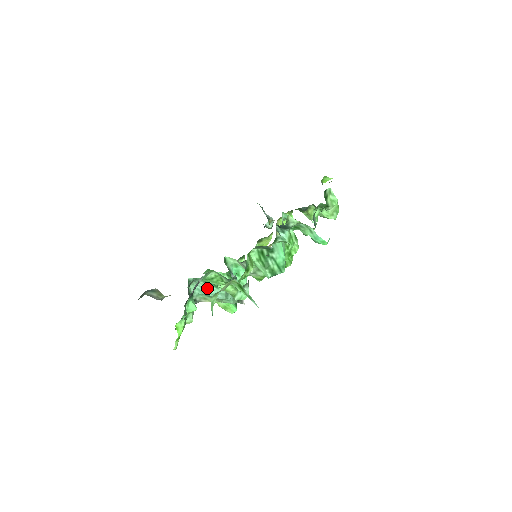
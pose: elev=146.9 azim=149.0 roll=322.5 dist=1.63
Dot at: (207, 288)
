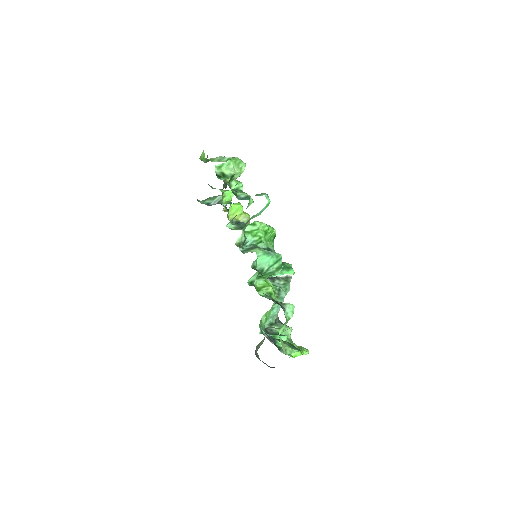
Dot at: (271, 315)
